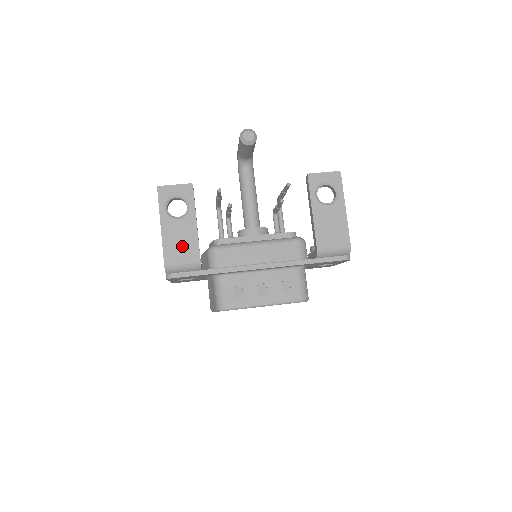
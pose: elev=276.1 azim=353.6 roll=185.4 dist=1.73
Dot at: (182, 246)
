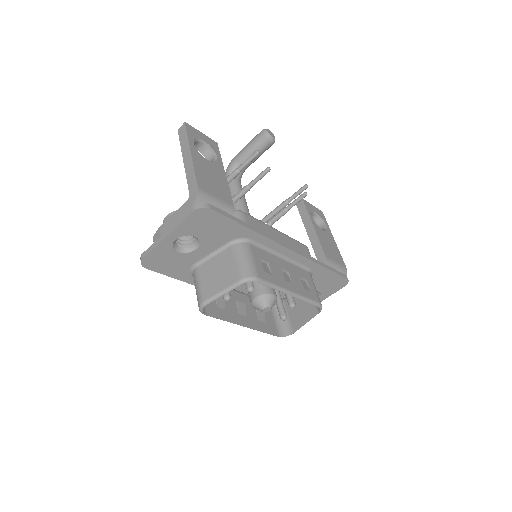
Dot at: (215, 185)
